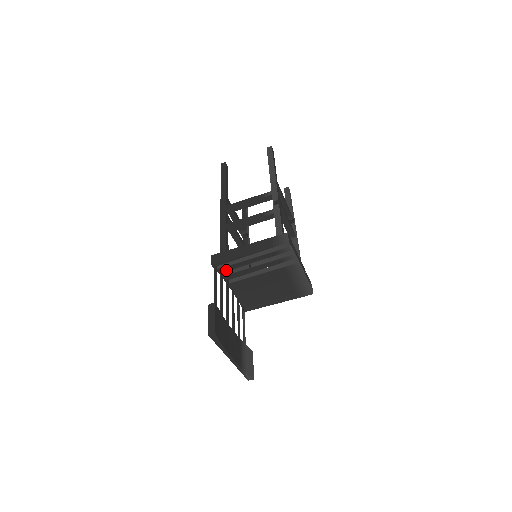
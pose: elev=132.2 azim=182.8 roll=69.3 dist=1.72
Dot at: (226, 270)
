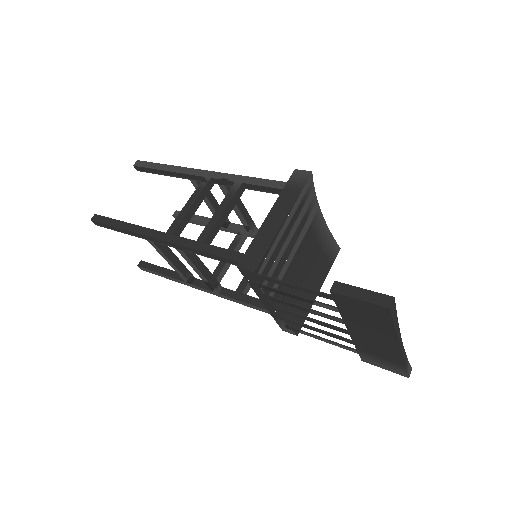
Dot at: (266, 273)
